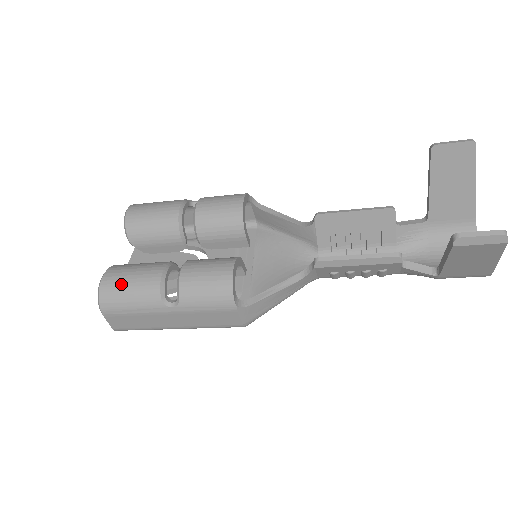
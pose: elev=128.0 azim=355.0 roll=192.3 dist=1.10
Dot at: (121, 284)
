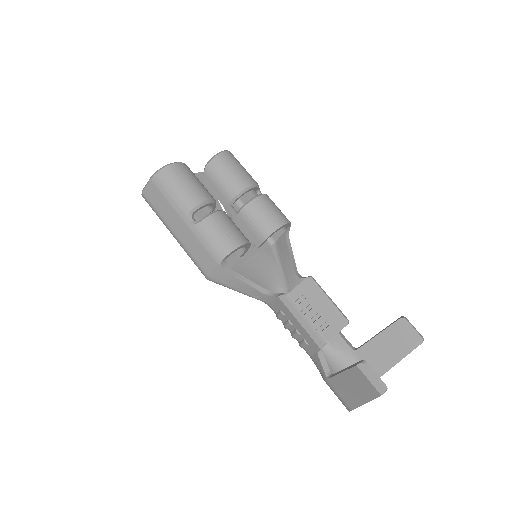
Dot at: (181, 178)
